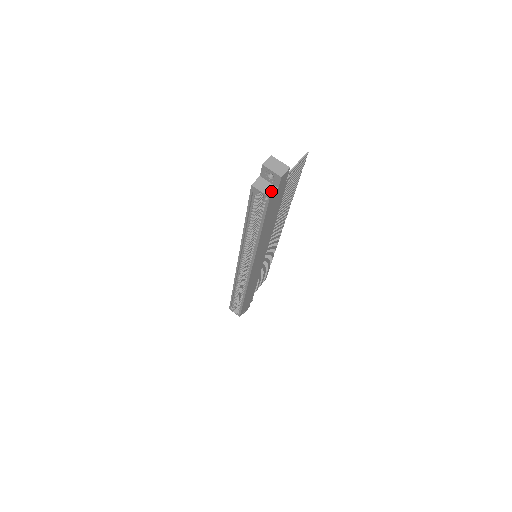
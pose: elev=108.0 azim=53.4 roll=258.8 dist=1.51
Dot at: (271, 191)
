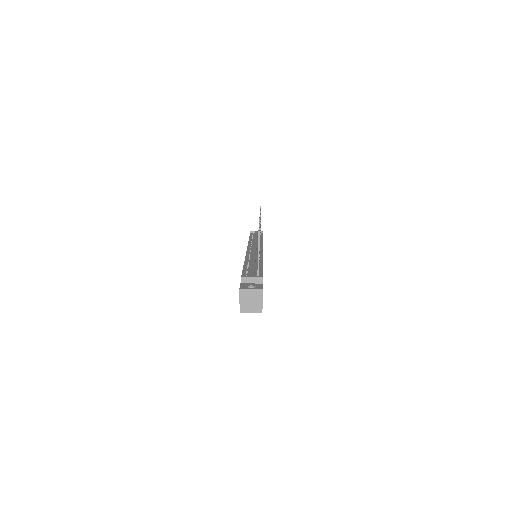
Dot at: (259, 307)
